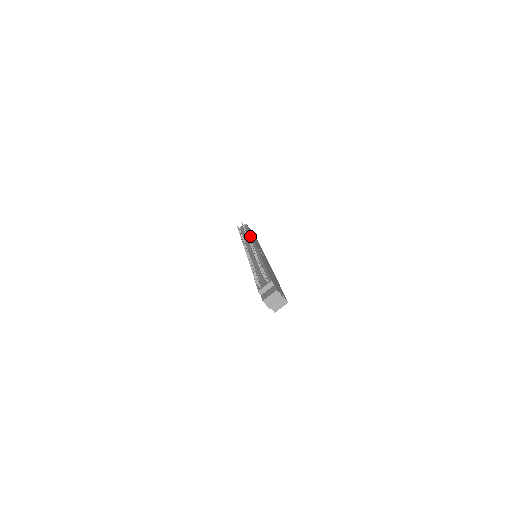
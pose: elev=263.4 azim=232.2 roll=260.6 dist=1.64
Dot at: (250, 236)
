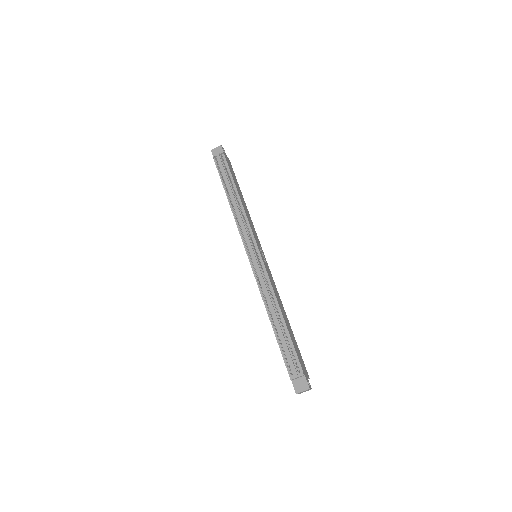
Dot at: (242, 208)
